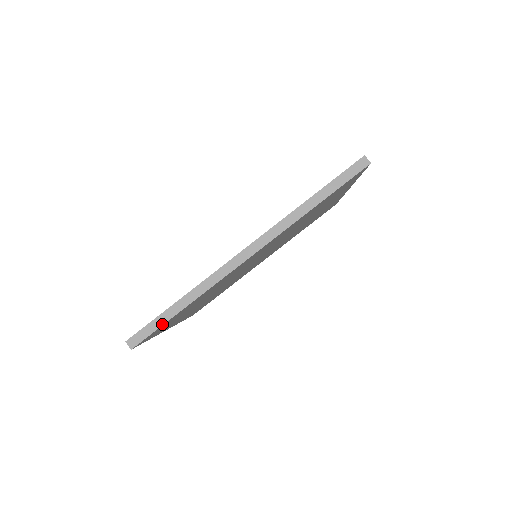
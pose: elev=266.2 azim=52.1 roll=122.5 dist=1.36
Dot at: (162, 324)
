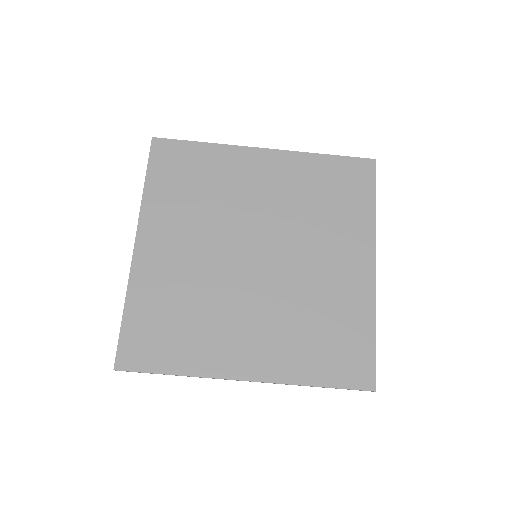
Dot at: occluded
